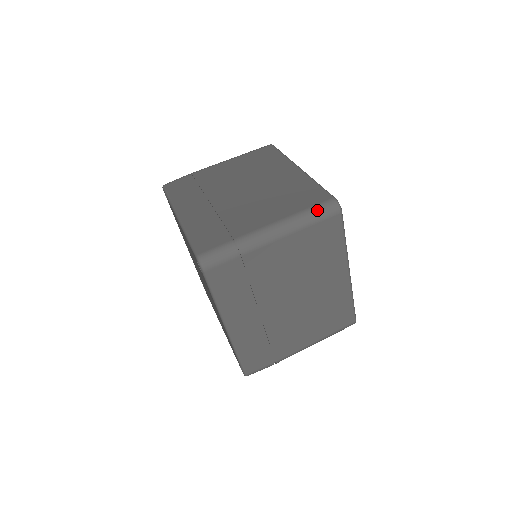
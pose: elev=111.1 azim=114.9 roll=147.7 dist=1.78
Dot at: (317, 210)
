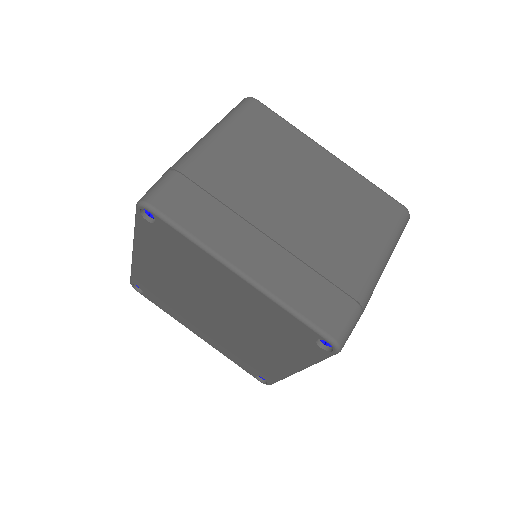
Dot at: (231, 111)
